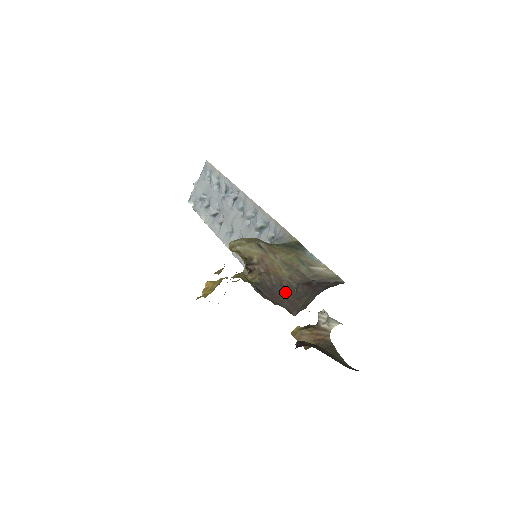
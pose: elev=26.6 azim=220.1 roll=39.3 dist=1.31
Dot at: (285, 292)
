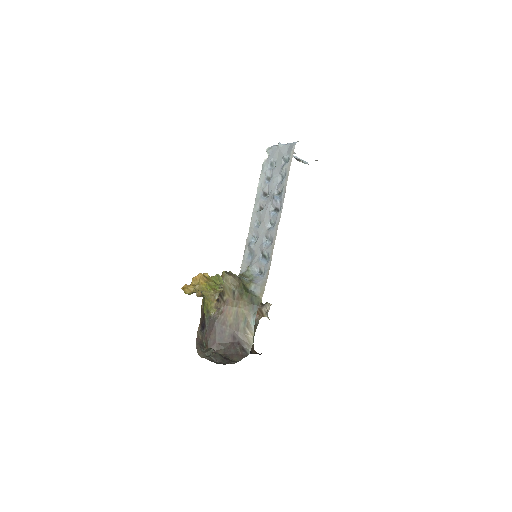
Dot at: (218, 333)
